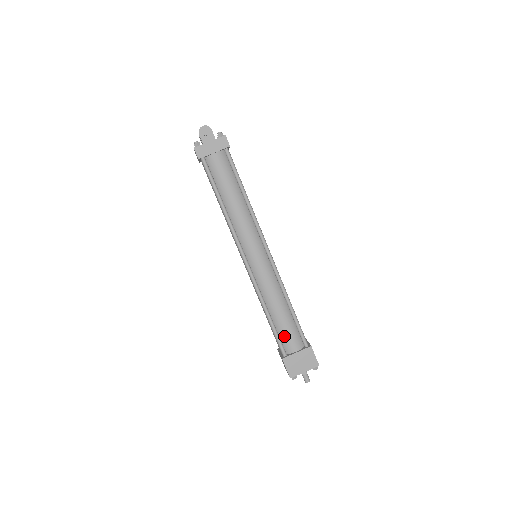
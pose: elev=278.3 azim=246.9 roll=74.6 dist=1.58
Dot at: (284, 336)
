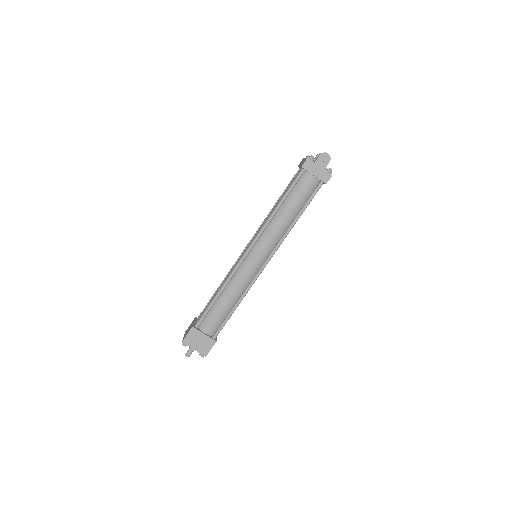
Dot at: (210, 317)
